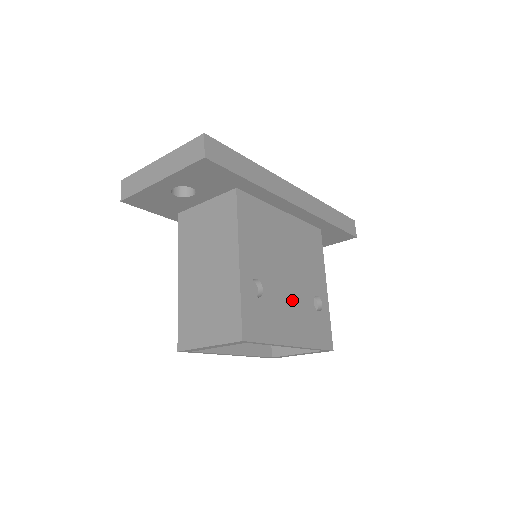
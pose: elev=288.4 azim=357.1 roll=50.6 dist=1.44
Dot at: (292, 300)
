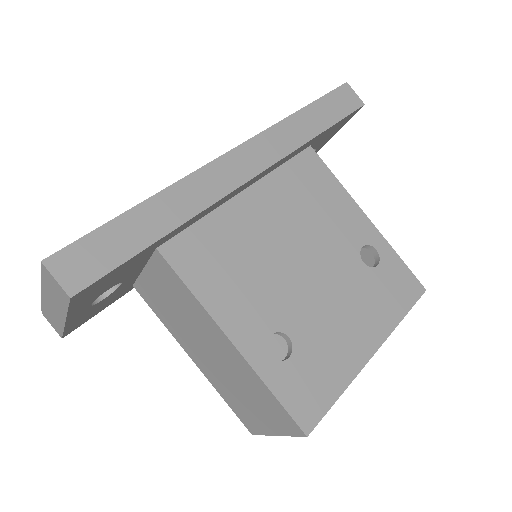
Dot at: (334, 298)
